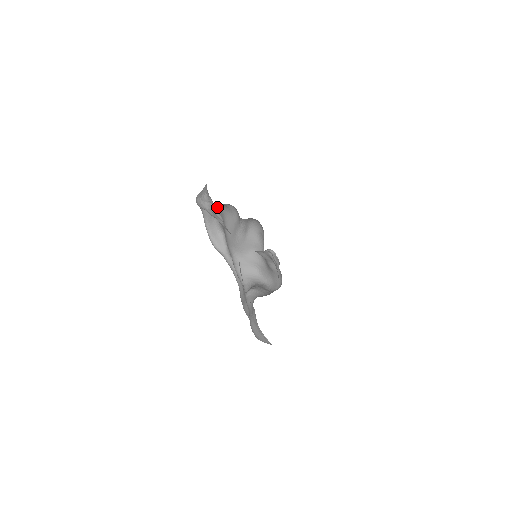
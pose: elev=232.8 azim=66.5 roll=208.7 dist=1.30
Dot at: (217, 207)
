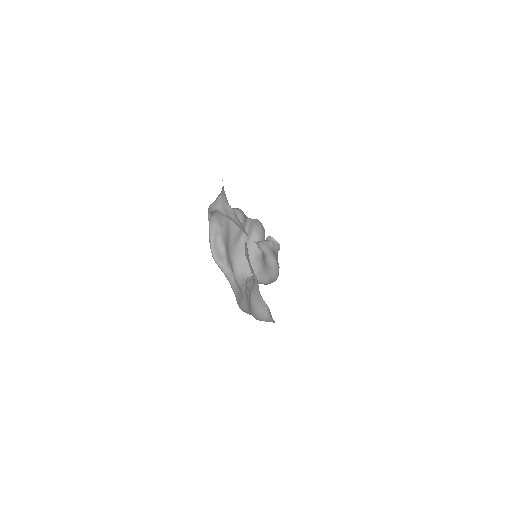
Dot at: (225, 219)
